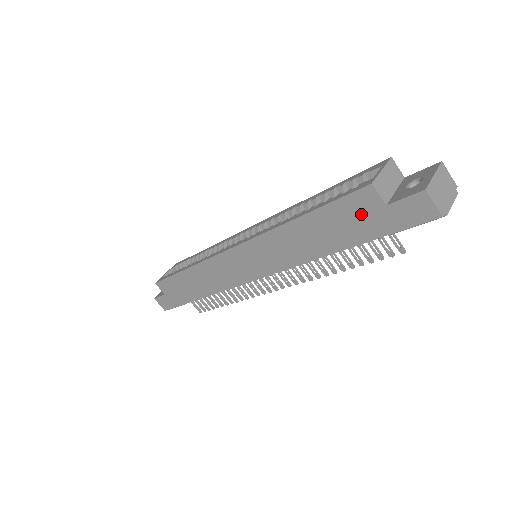
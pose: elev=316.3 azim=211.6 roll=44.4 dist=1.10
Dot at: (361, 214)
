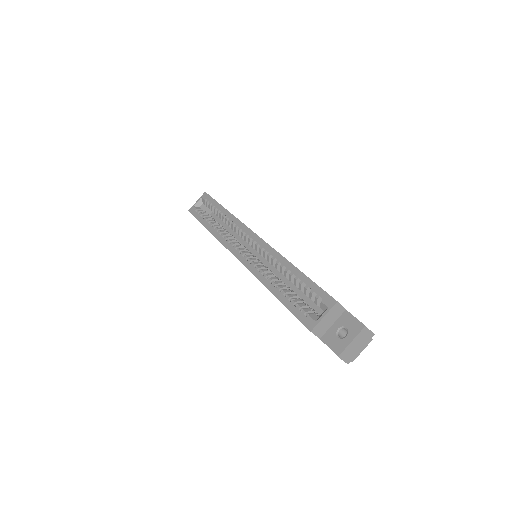
Dot at: occluded
